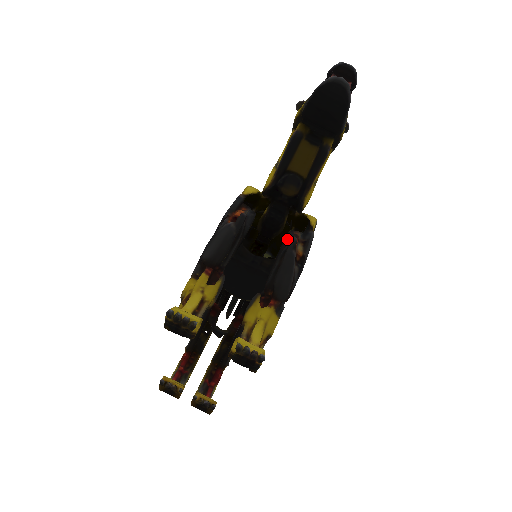
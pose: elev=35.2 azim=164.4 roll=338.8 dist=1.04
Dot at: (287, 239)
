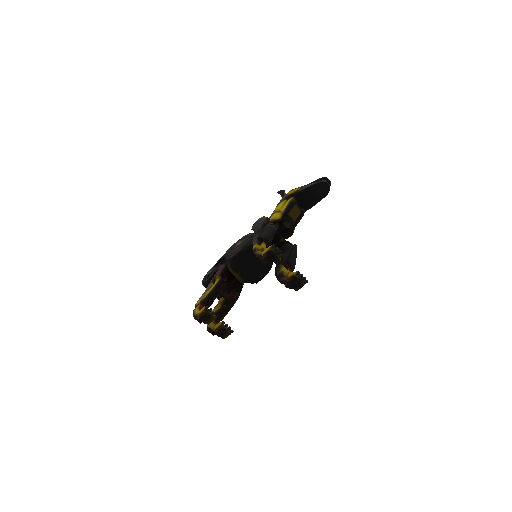
Dot at: (290, 245)
